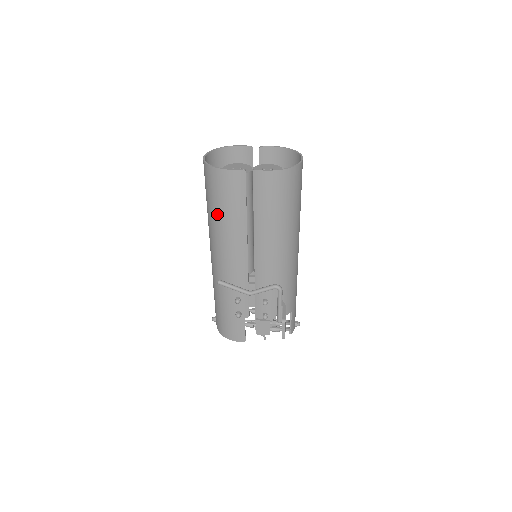
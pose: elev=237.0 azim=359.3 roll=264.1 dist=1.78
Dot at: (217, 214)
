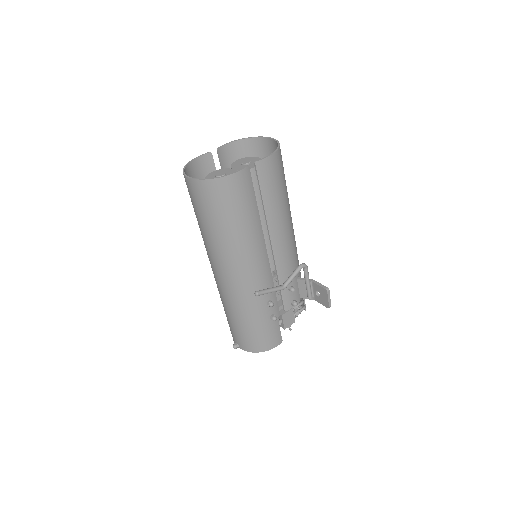
Dot at: (231, 227)
